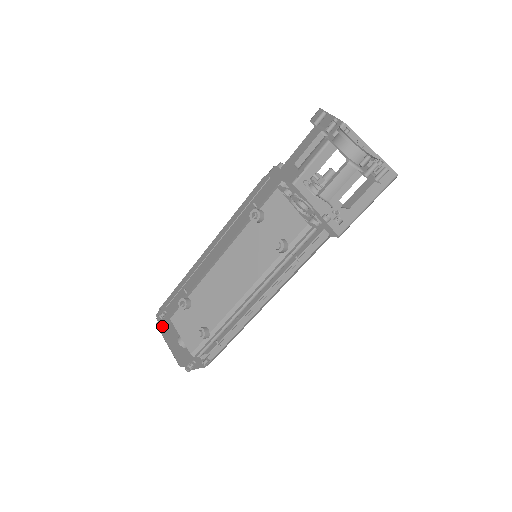
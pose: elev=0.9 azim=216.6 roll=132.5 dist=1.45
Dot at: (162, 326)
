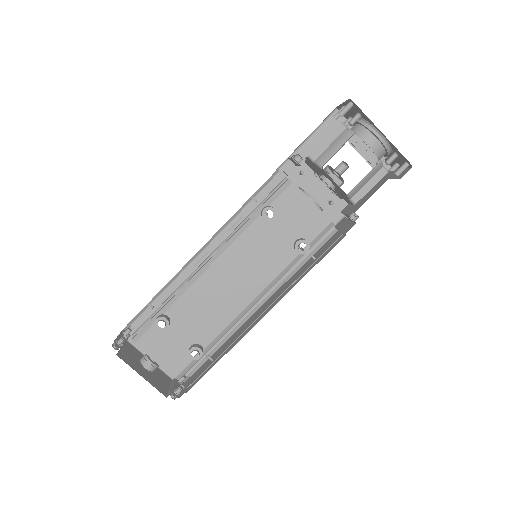
Dot at: (122, 354)
